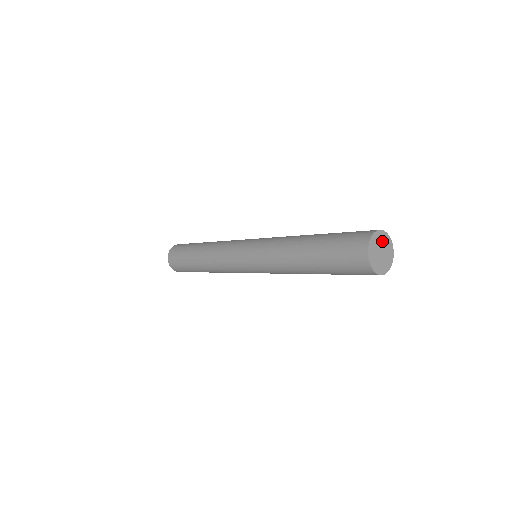
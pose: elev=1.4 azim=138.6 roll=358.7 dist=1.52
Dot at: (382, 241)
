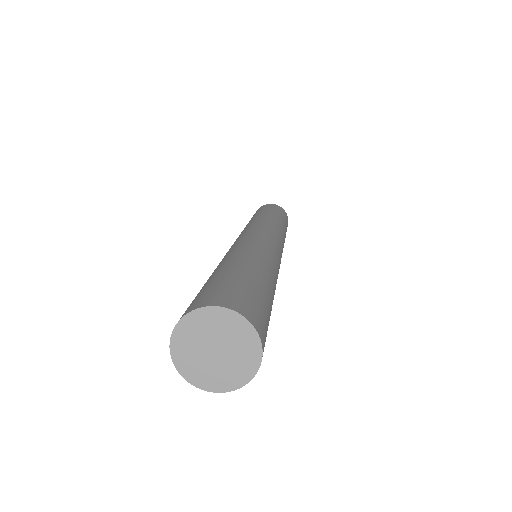
Dot at: (236, 340)
